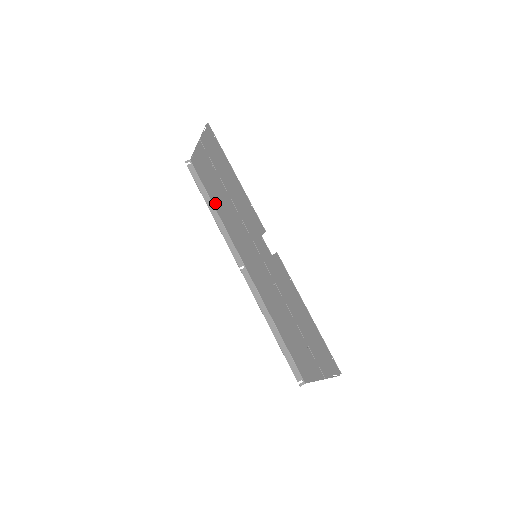
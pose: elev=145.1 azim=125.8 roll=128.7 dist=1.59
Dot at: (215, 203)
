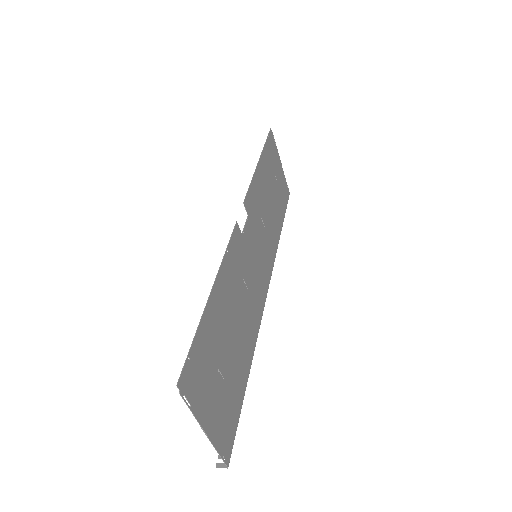
Dot at: (280, 224)
